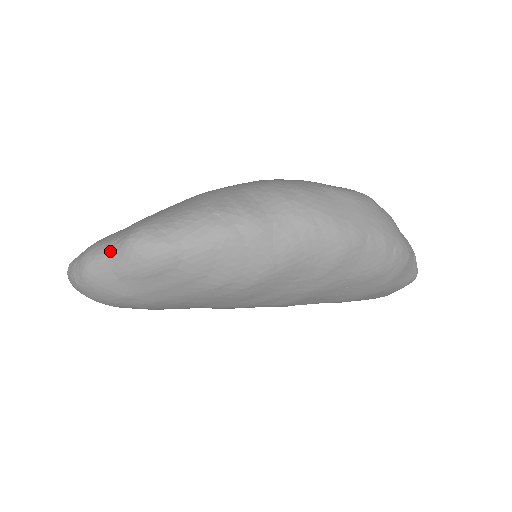
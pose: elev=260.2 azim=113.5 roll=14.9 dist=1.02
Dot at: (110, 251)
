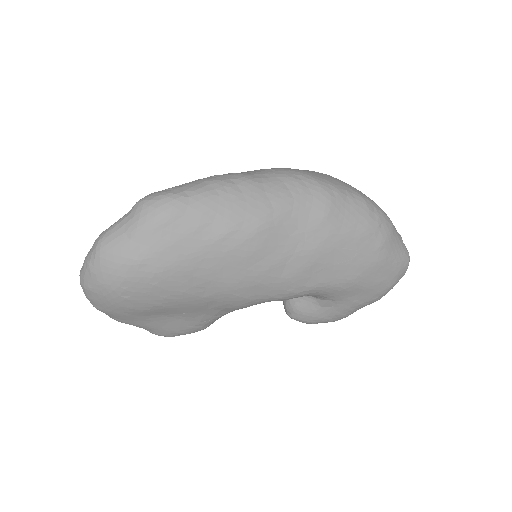
Dot at: (122, 218)
